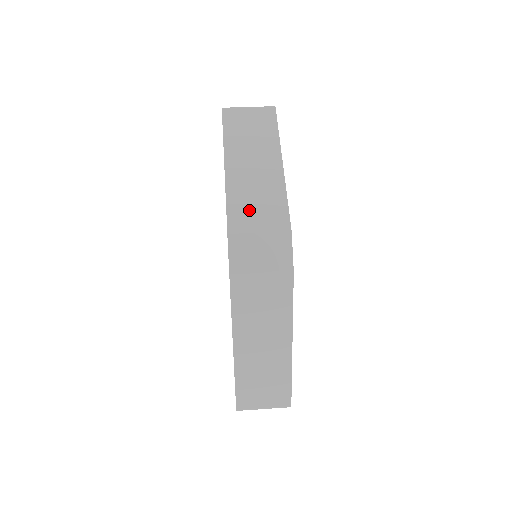
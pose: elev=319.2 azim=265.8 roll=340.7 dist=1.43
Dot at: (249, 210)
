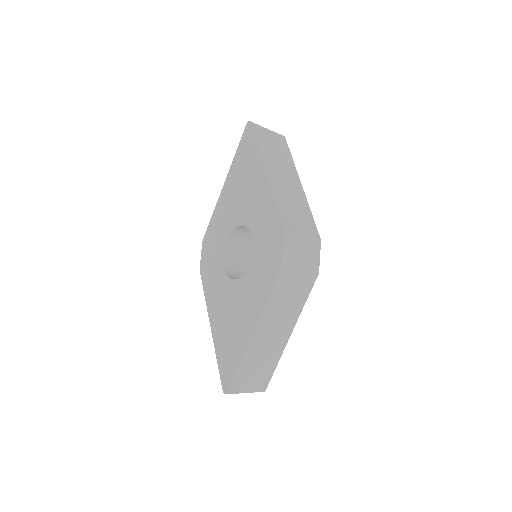
Dot at: (292, 216)
